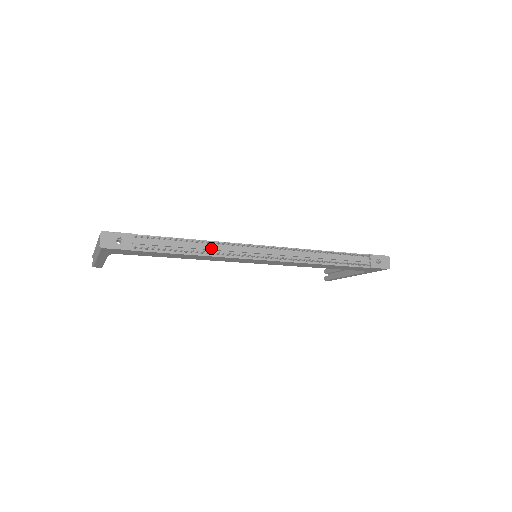
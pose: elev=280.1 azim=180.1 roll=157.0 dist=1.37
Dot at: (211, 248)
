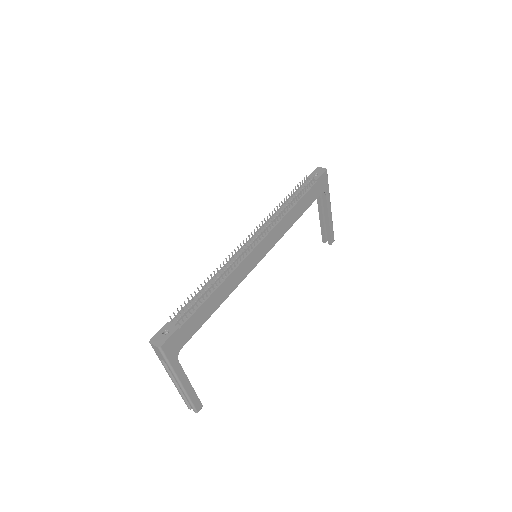
Dot at: occluded
